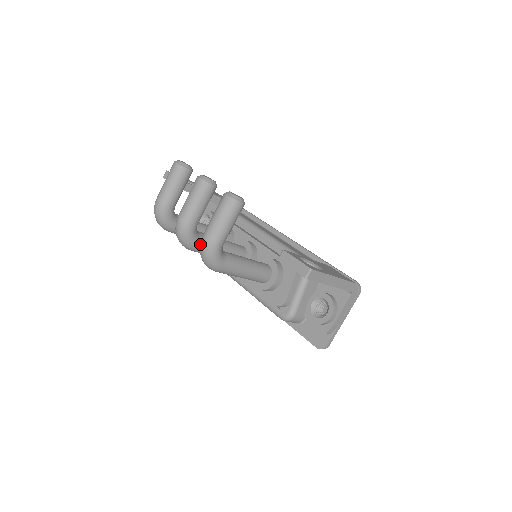
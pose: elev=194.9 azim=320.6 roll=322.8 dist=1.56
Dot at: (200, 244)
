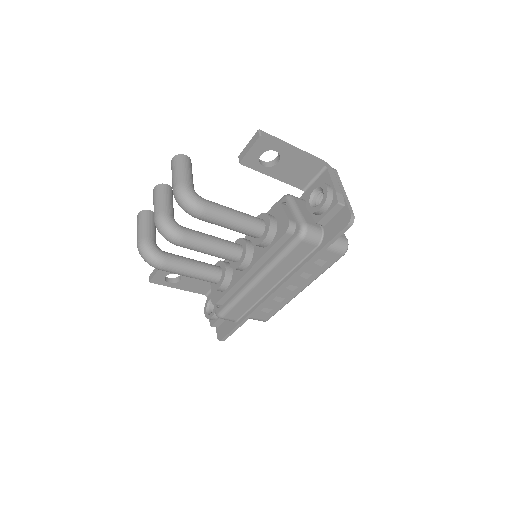
Dot at: (174, 196)
